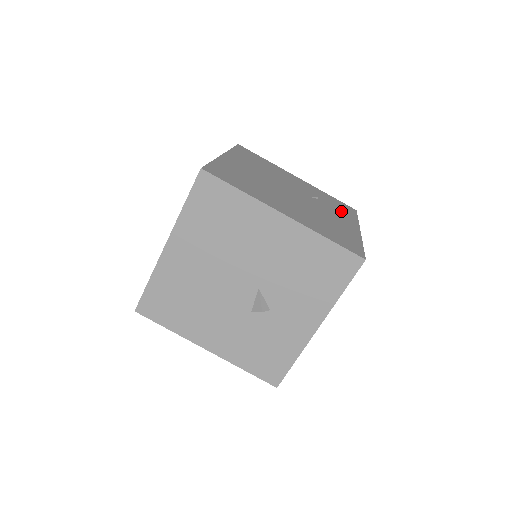
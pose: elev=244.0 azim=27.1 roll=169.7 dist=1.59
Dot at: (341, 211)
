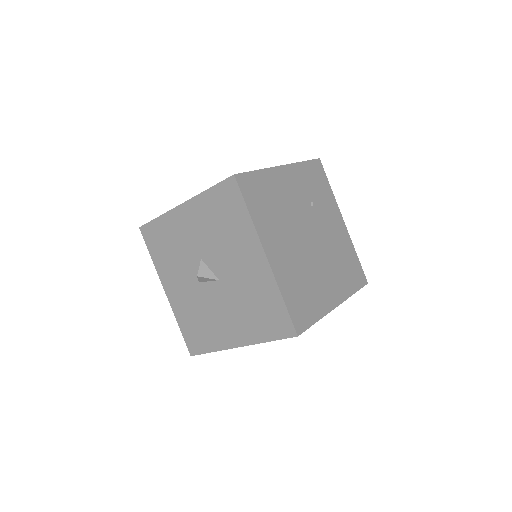
Dot at: (324, 196)
